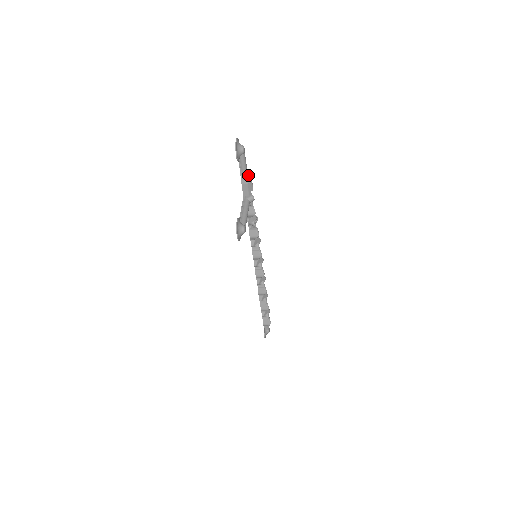
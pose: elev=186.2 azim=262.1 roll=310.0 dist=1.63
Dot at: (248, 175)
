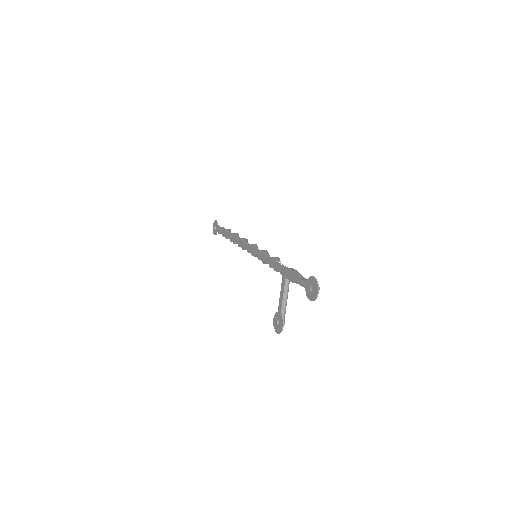
Dot at: occluded
